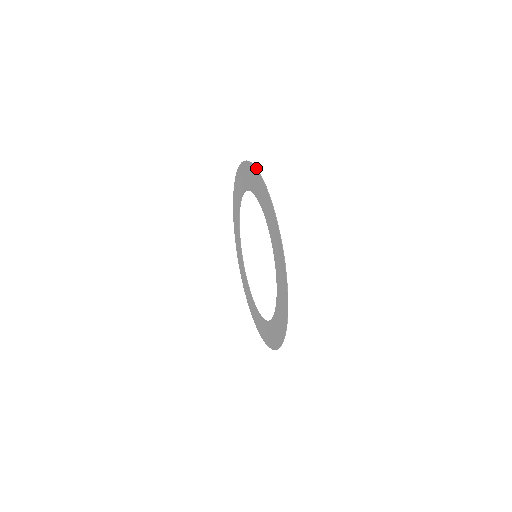
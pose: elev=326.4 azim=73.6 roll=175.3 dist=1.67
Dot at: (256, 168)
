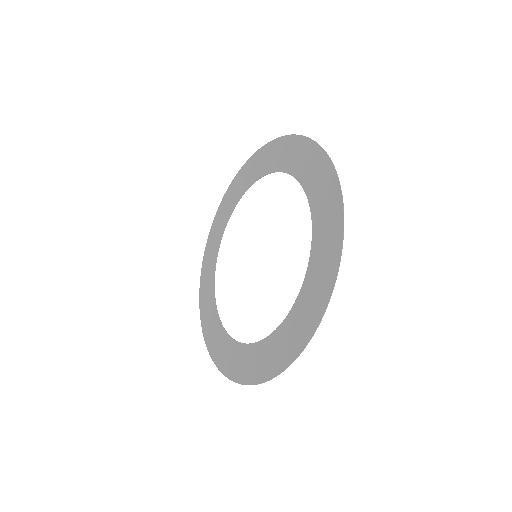
Dot at: (226, 191)
